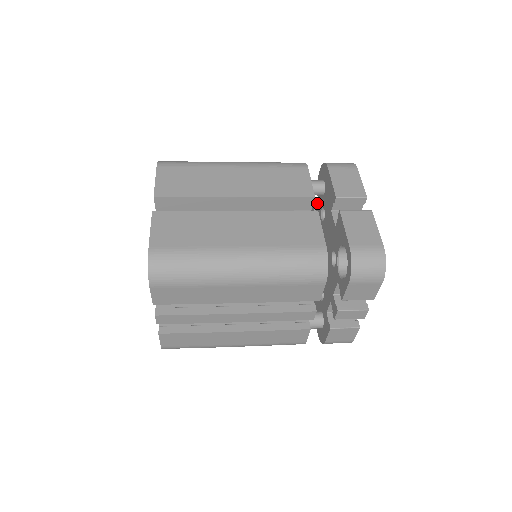
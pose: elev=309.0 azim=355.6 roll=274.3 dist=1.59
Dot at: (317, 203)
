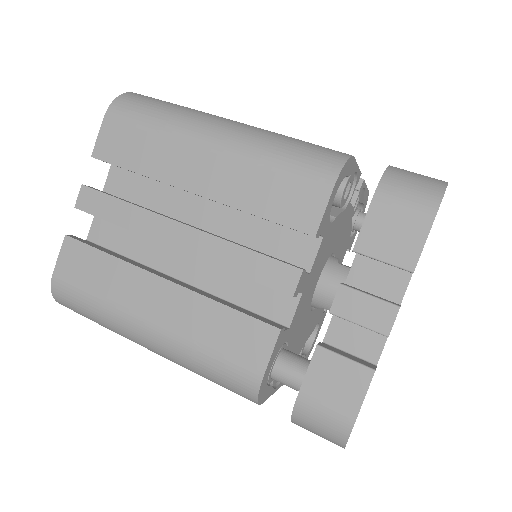
Dot at: occluded
